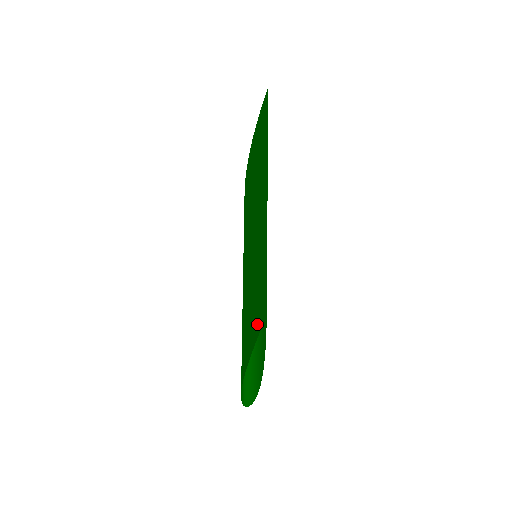
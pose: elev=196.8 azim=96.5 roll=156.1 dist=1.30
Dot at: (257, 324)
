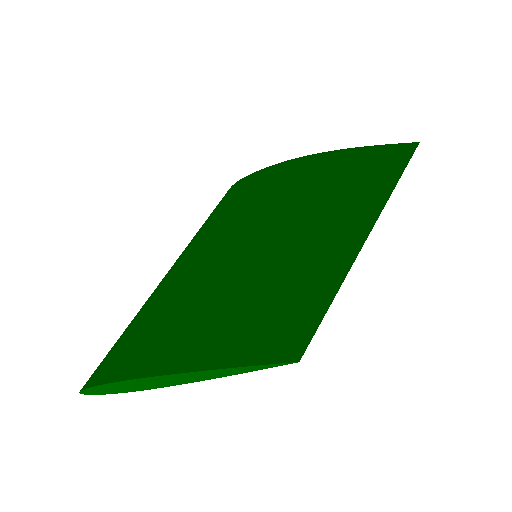
Dot at: (259, 349)
